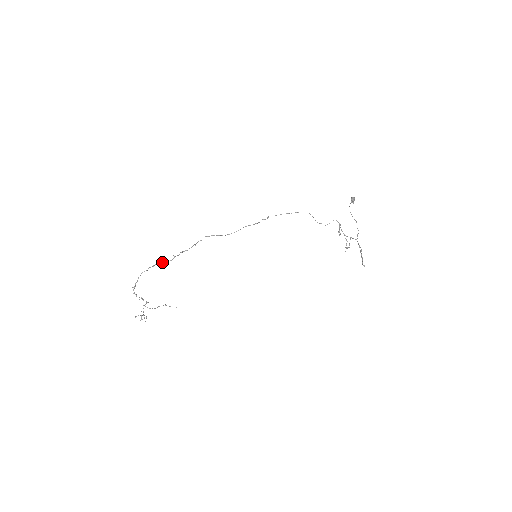
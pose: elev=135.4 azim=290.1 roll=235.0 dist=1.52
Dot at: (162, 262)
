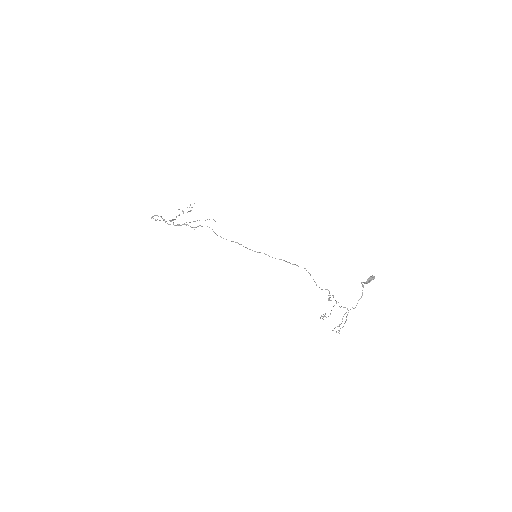
Dot at: occluded
